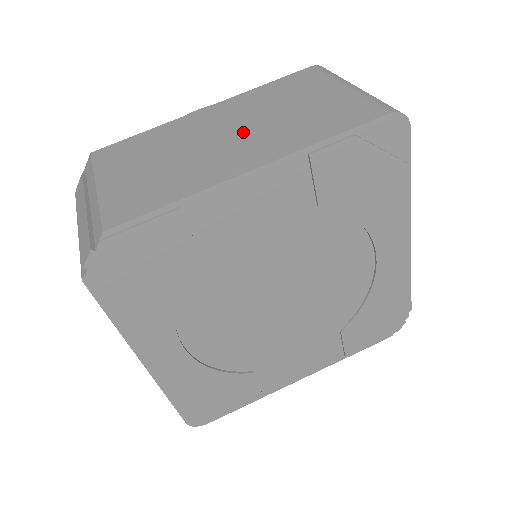
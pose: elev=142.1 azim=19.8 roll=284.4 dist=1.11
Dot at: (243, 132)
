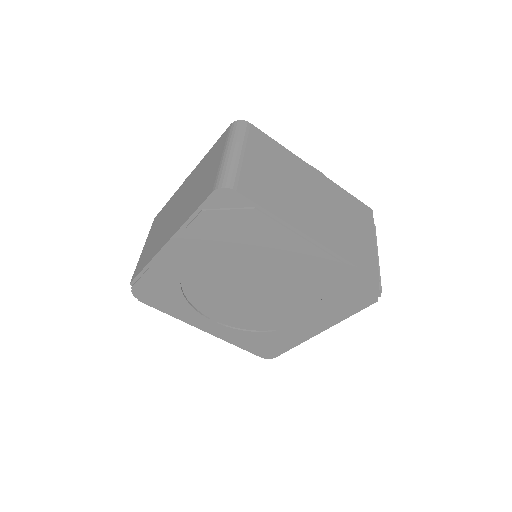
Dot at: (181, 206)
